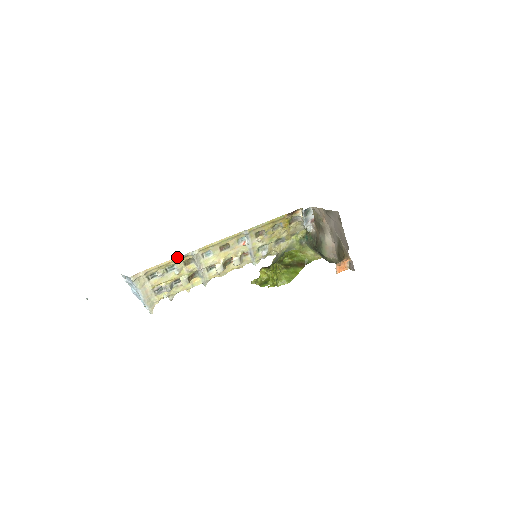
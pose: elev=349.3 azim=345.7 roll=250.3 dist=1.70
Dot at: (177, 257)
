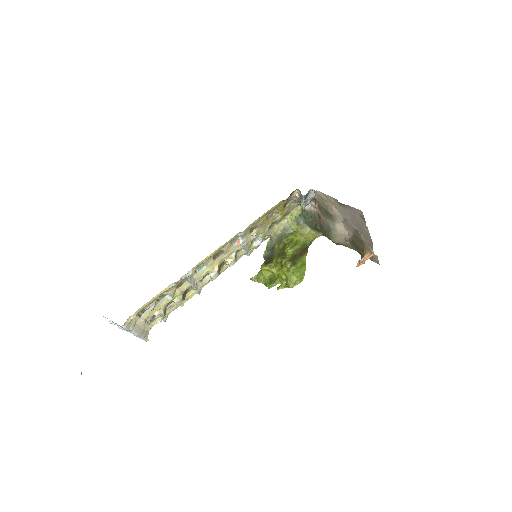
Dot at: (169, 285)
